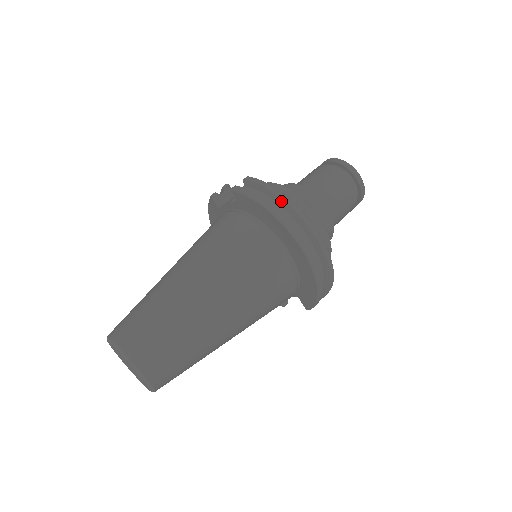
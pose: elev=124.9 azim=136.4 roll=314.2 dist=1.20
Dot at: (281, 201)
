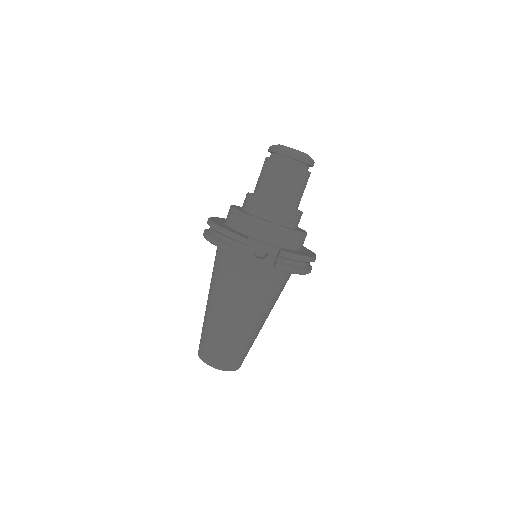
Dot at: (307, 262)
